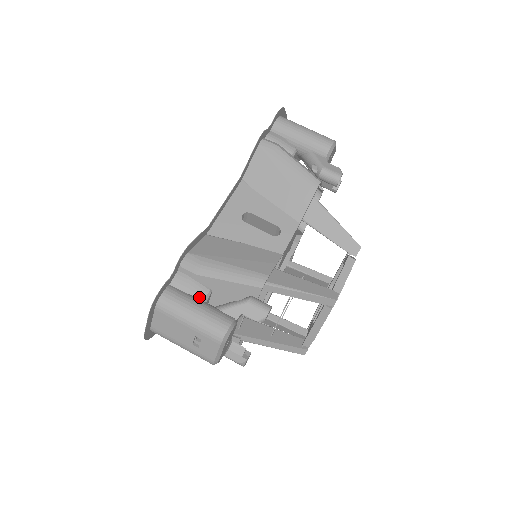
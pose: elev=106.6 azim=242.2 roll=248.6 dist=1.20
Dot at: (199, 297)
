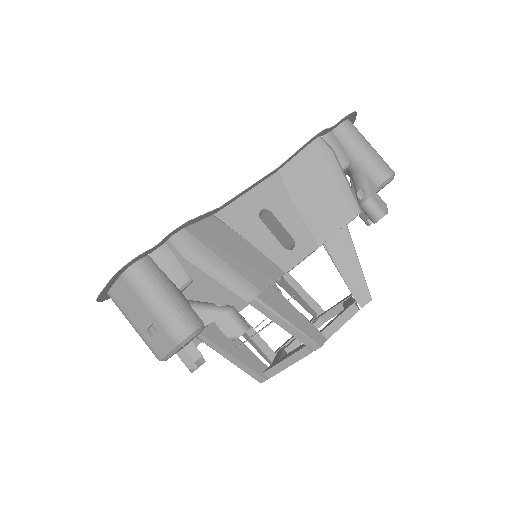
Dot at: (175, 282)
